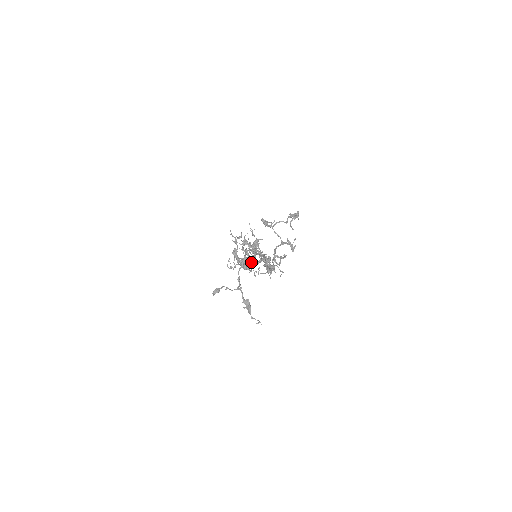
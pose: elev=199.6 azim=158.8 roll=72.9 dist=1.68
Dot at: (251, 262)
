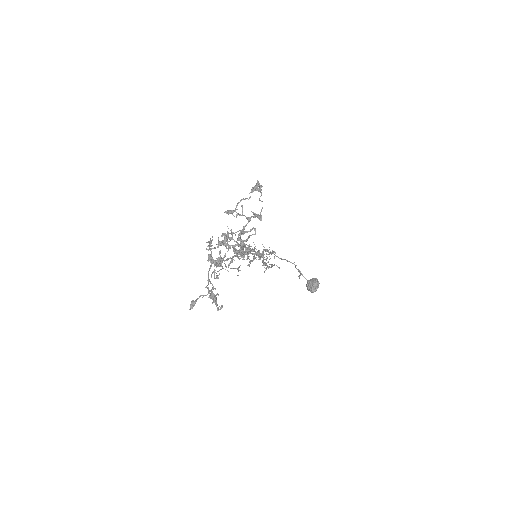
Dot at: occluded
